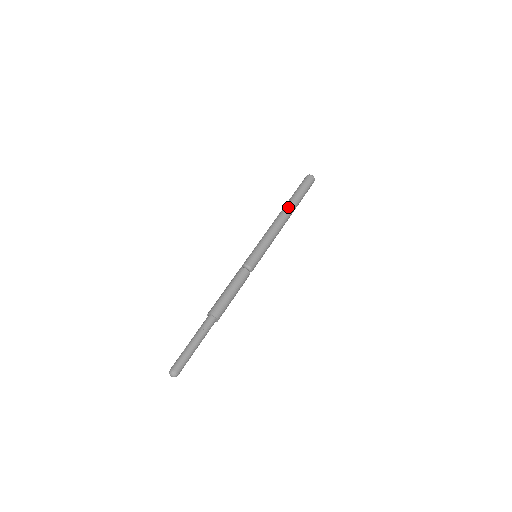
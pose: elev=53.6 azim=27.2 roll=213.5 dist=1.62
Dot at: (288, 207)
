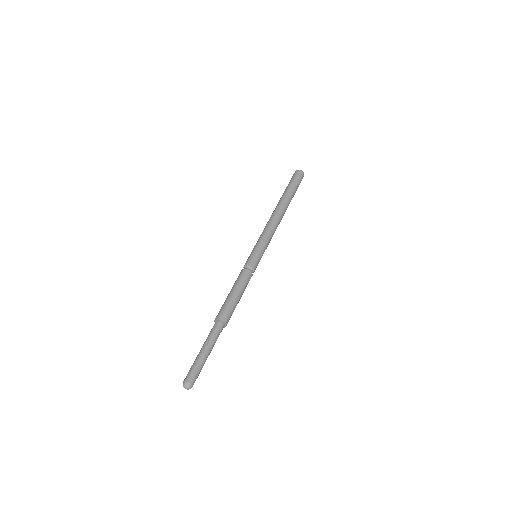
Dot at: (283, 204)
